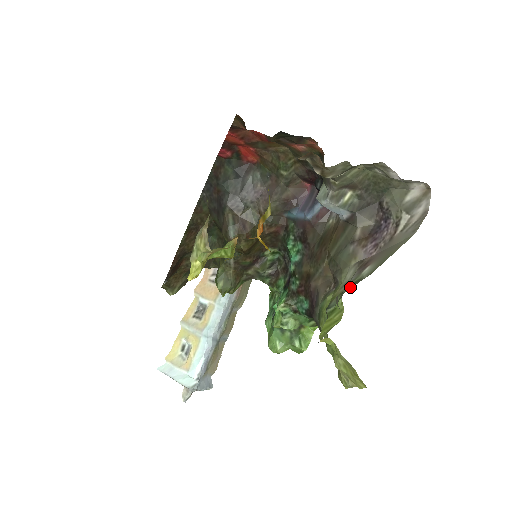
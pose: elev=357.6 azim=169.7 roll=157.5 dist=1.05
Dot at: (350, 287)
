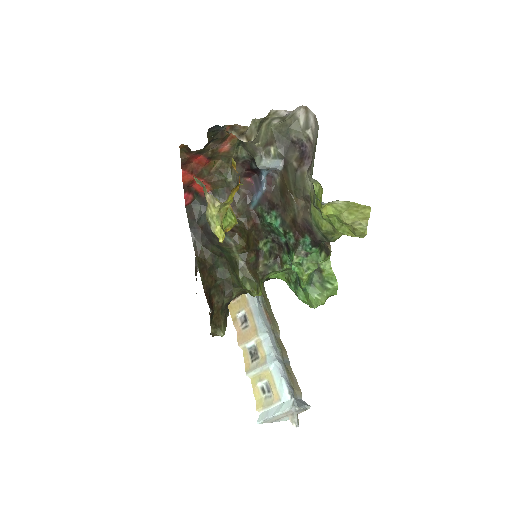
Dot at: (312, 174)
